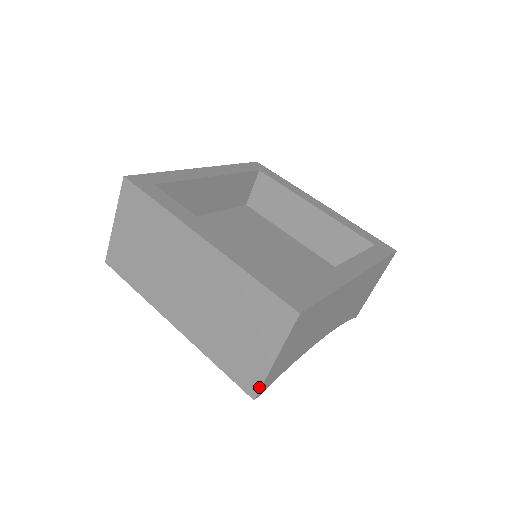
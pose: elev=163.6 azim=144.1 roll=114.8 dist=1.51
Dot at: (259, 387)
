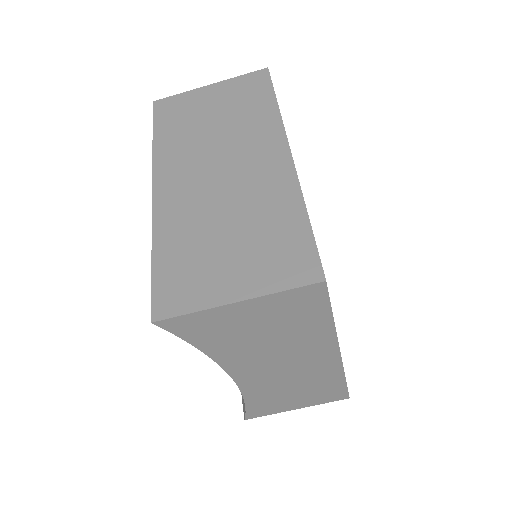
Dot at: (178, 313)
